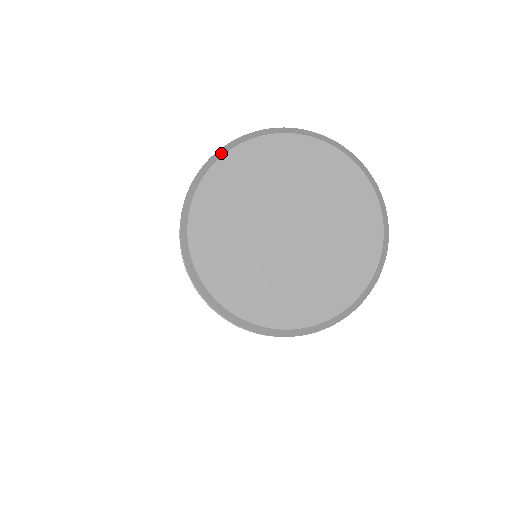
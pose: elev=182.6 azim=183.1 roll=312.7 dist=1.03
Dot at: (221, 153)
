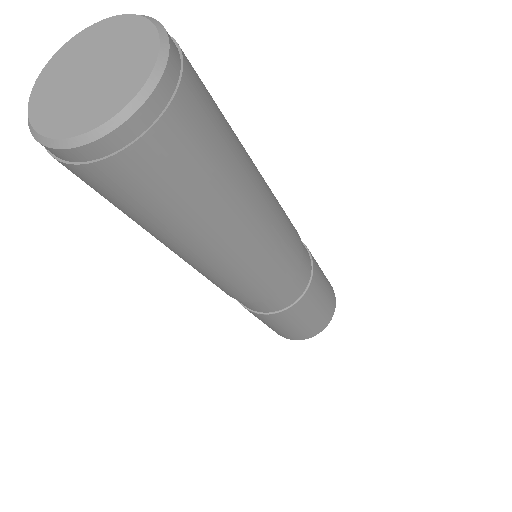
Dot at: (66, 44)
